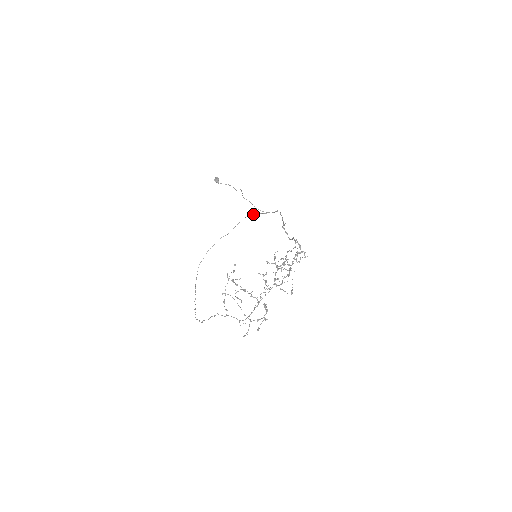
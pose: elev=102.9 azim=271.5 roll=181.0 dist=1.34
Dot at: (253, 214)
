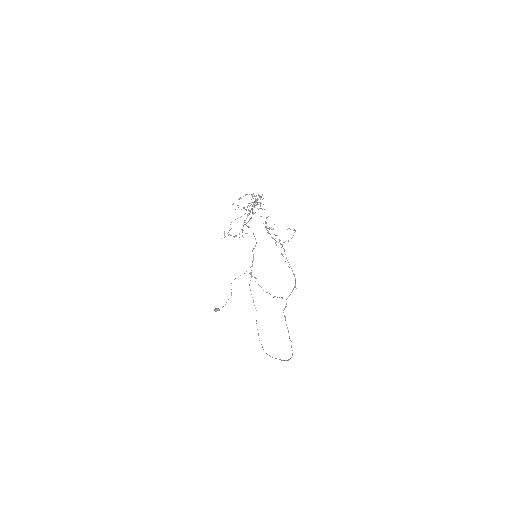
Dot at: occluded
